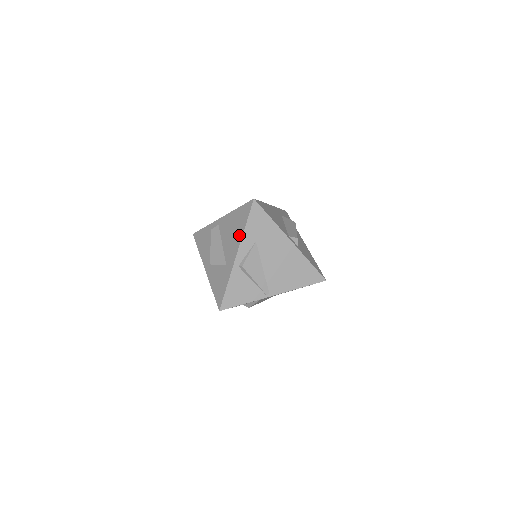
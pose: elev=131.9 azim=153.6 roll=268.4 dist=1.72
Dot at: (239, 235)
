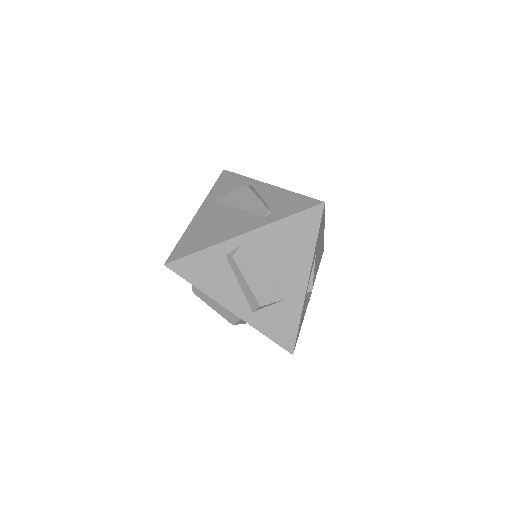
Dot at: (306, 255)
